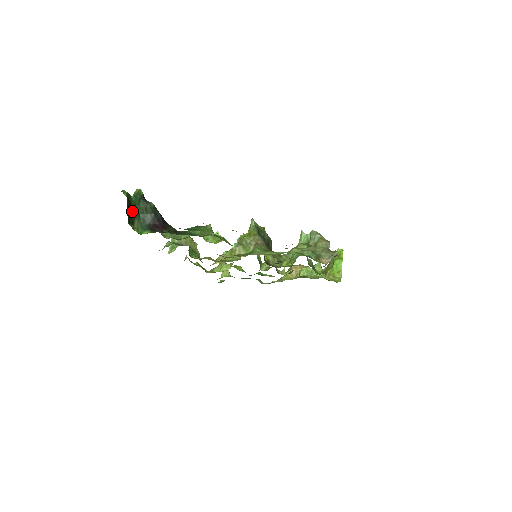
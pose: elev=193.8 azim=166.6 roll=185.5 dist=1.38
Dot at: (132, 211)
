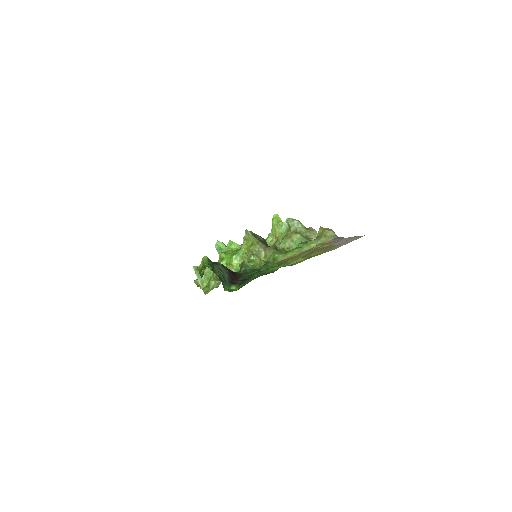
Dot at: (219, 278)
